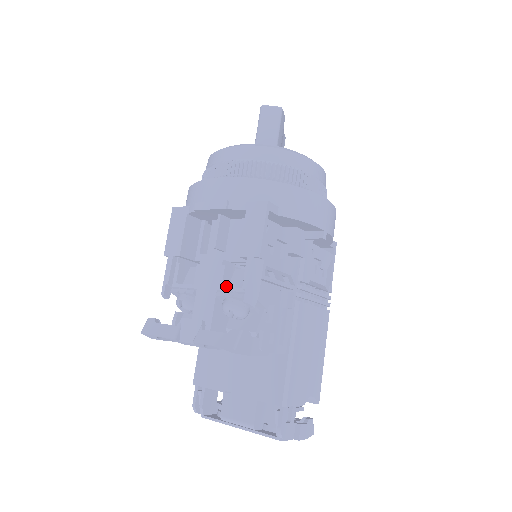
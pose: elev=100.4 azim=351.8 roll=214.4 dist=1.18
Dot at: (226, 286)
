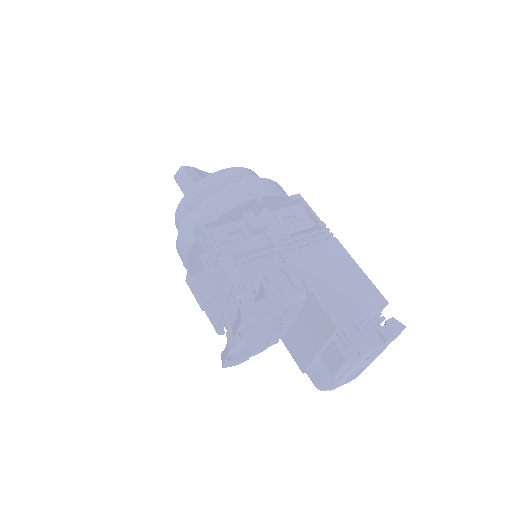
Dot at: occluded
